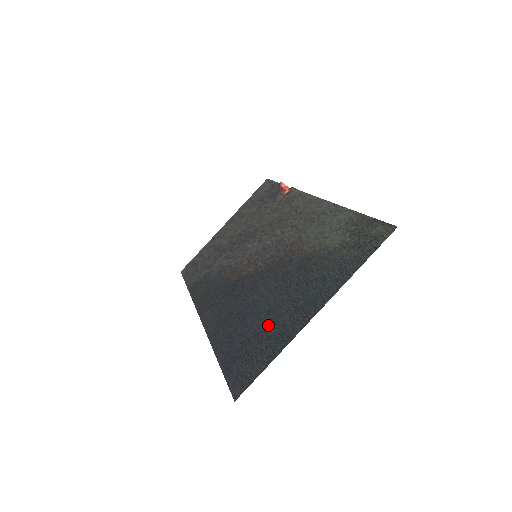
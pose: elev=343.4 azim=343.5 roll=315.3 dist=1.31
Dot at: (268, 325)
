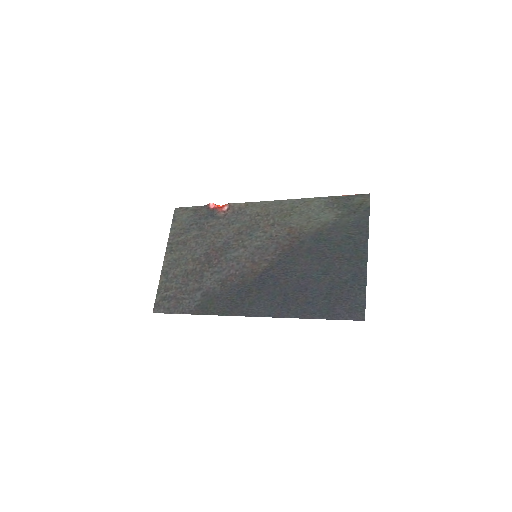
Dot at: (336, 278)
